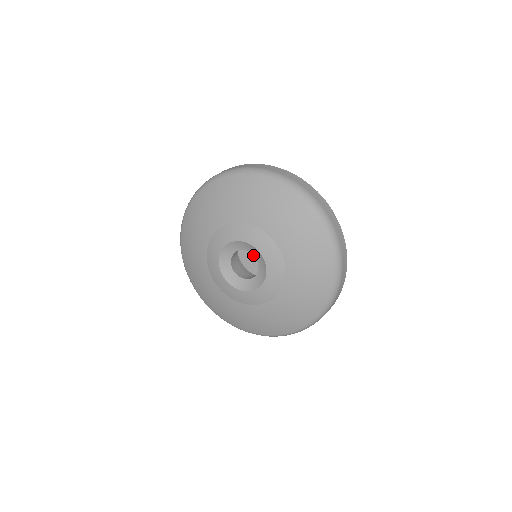
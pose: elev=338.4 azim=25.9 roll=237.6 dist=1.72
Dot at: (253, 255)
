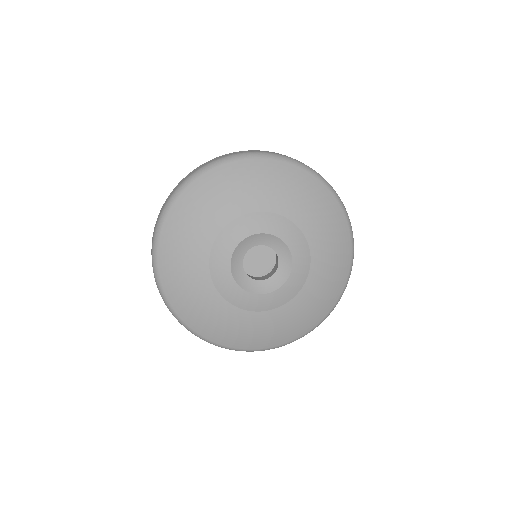
Dot at: (246, 259)
